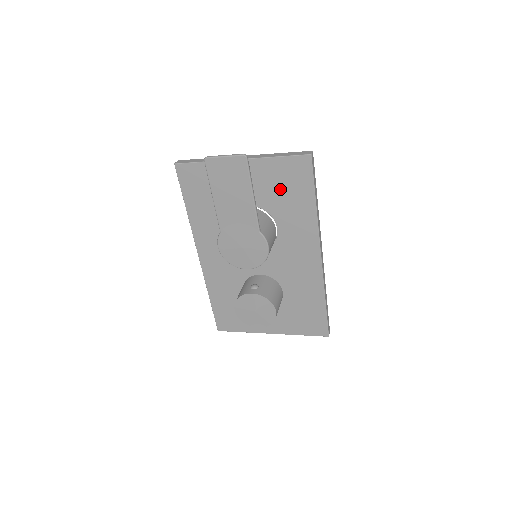
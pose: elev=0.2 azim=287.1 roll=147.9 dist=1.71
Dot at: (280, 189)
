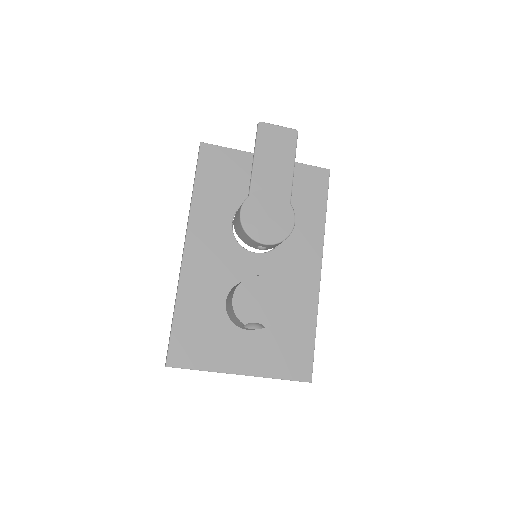
Dot at: (297, 192)
